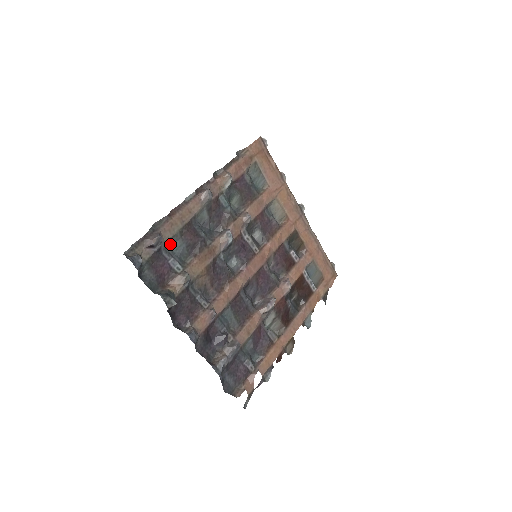
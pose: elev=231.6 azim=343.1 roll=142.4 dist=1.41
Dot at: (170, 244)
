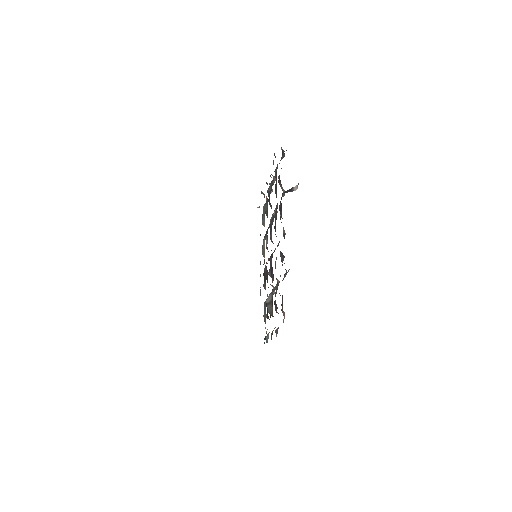
Dot at: (275, 169)
